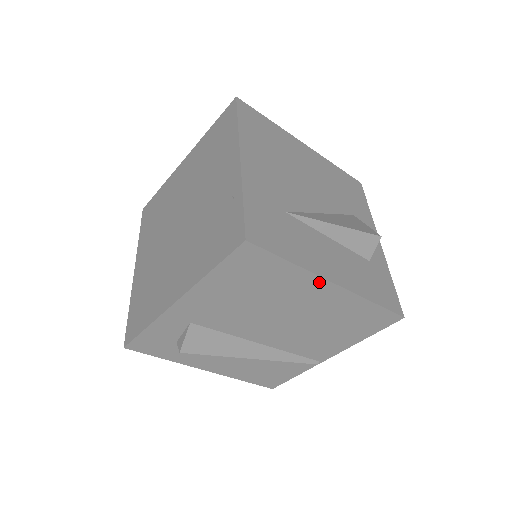
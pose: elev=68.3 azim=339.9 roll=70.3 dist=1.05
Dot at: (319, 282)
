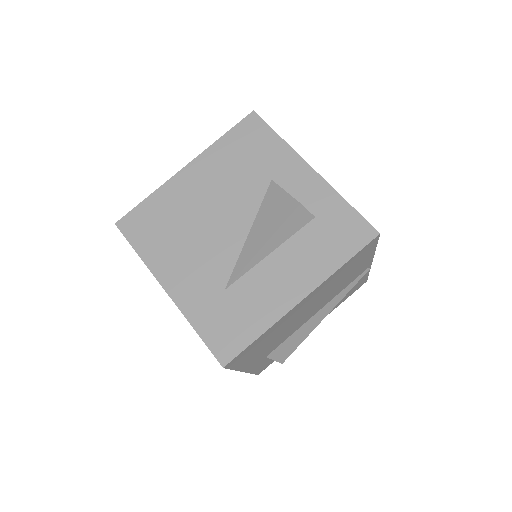
Dot at: (292, 310)
